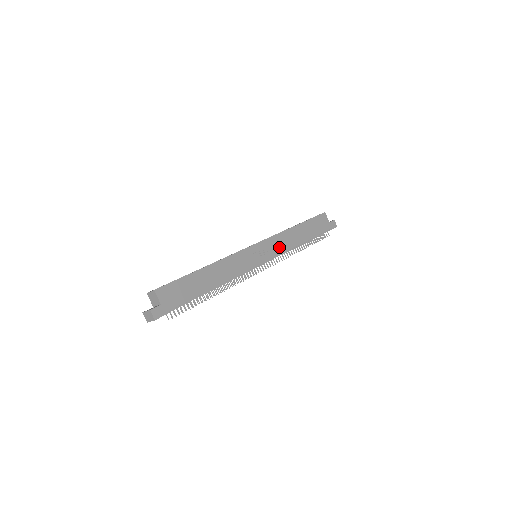
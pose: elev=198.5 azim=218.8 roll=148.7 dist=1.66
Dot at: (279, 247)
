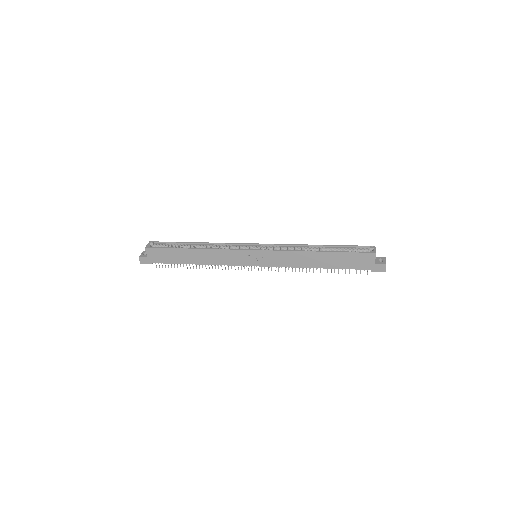
Dot at: (282, 261)
